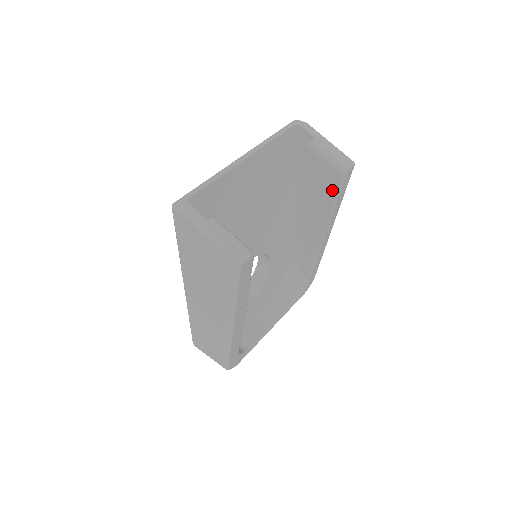
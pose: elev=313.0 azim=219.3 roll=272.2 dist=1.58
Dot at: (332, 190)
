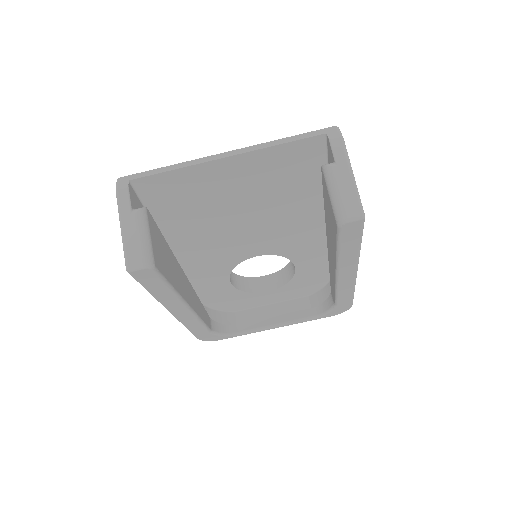
Dot at: (334, 234)
